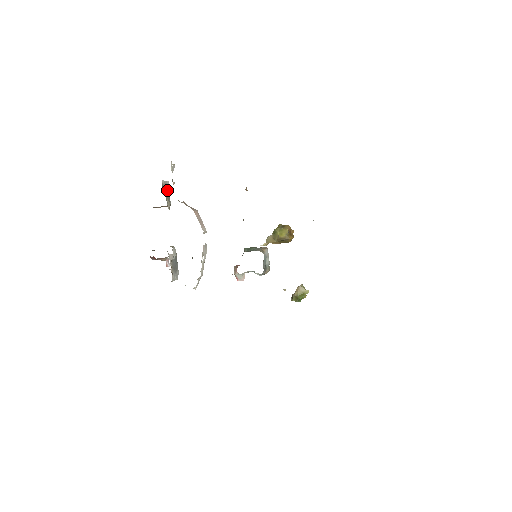
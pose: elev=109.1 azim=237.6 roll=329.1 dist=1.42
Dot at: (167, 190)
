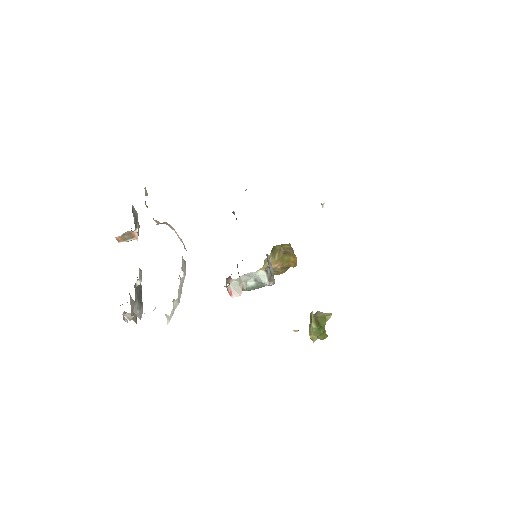
Dot at: (136, 219)
